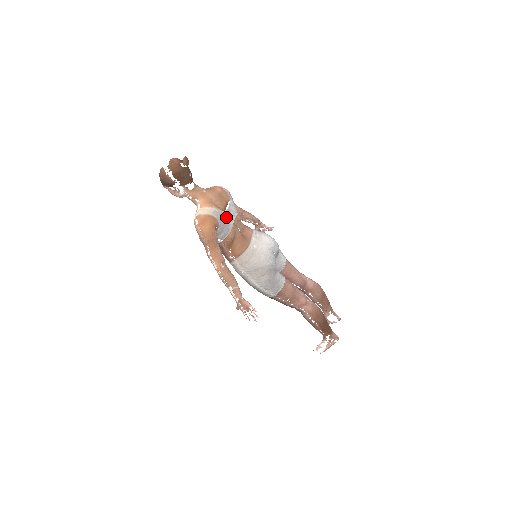
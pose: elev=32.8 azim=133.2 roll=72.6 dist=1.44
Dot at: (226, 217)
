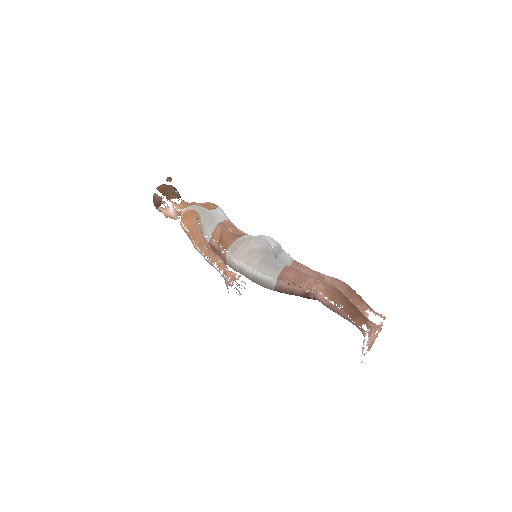
Dot at: (209, 213)
